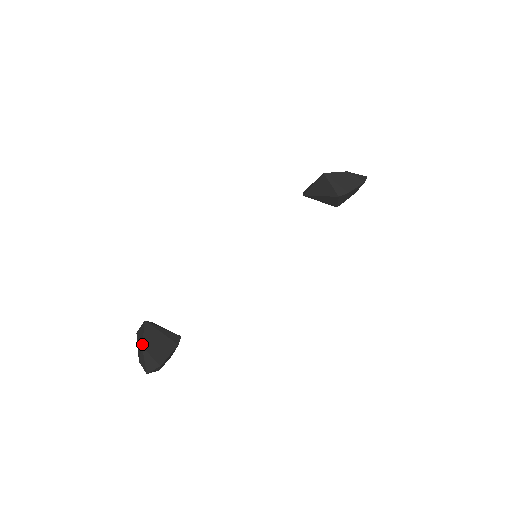
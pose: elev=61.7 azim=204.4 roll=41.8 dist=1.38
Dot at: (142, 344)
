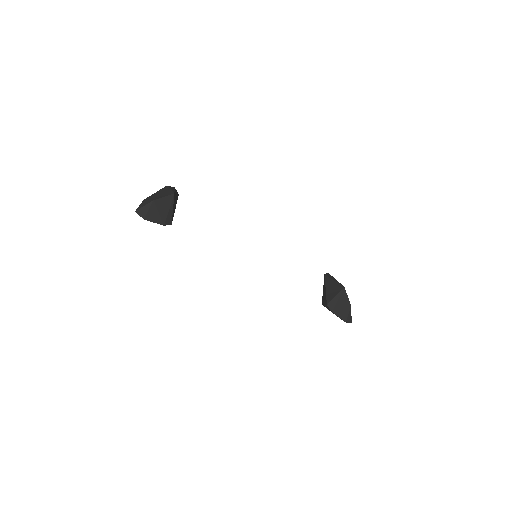
Dot at: (156, 199)
